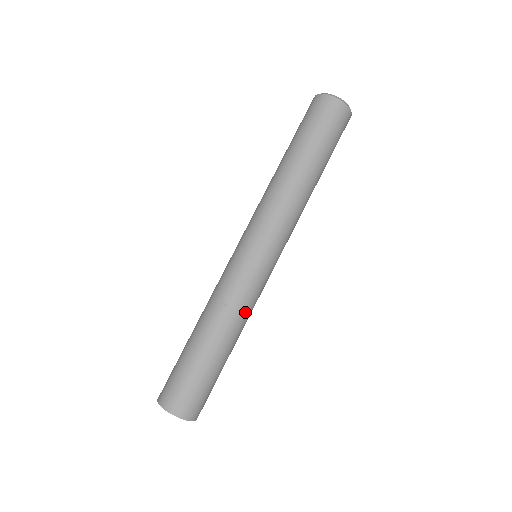
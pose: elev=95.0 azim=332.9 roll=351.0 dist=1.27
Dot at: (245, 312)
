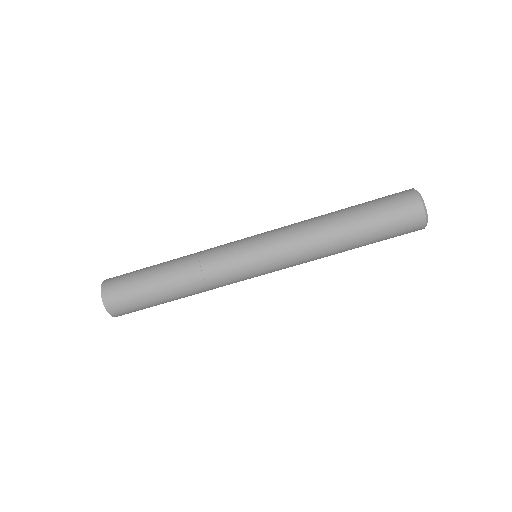
Dot at: occluded
